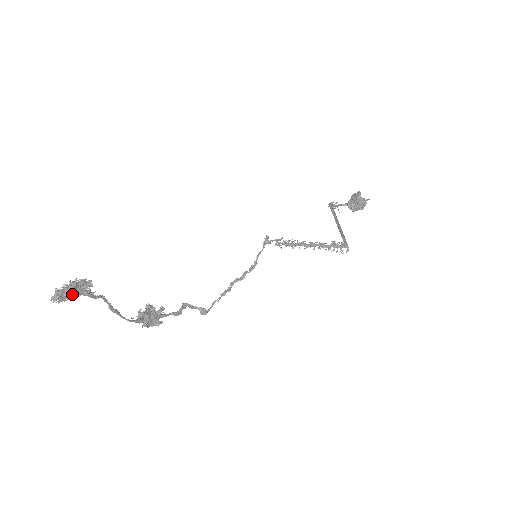
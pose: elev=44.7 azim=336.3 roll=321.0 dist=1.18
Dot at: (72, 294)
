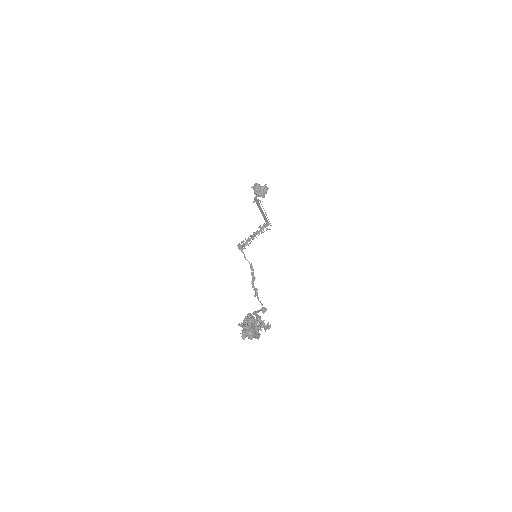
Dot at: (256, 325)
